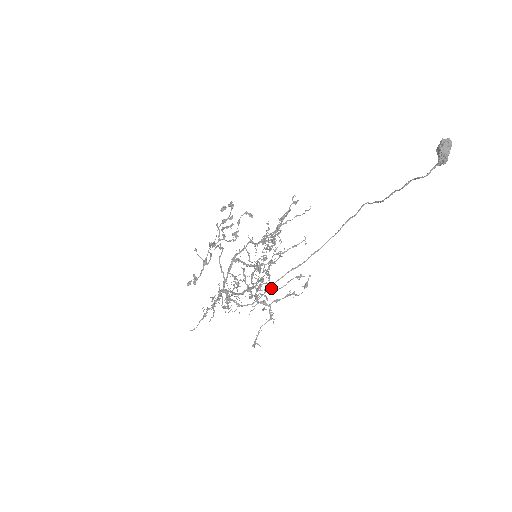
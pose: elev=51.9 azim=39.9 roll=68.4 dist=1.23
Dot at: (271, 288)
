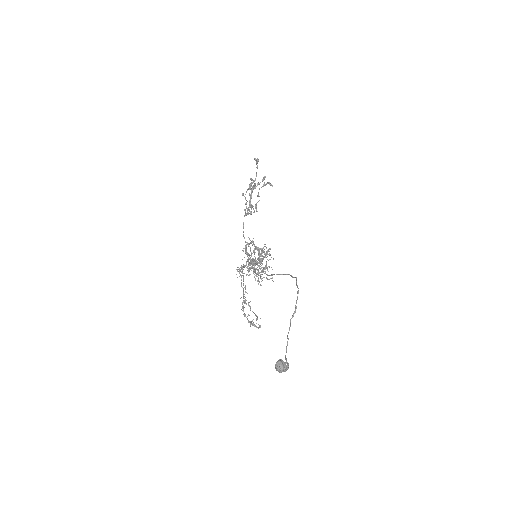
Dot at: occluded
